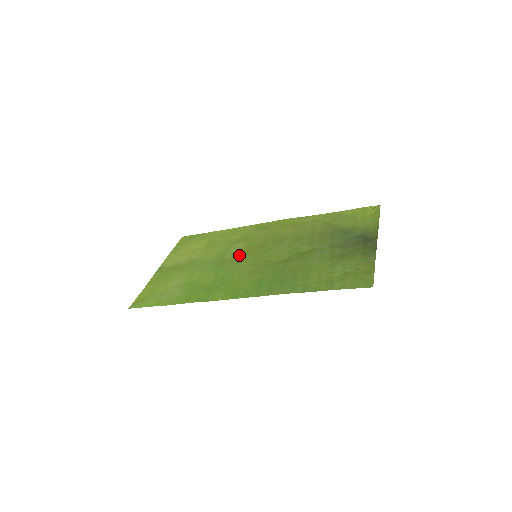
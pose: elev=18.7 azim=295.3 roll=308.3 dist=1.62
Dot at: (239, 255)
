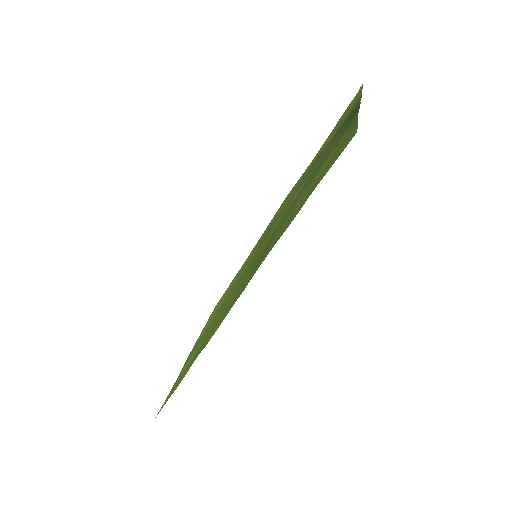
Dot at: (244, 272)
